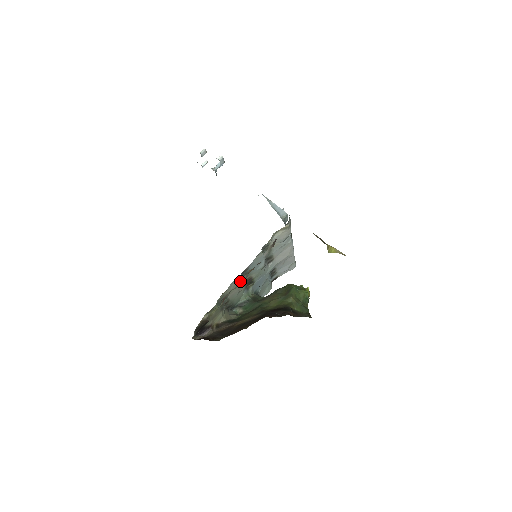
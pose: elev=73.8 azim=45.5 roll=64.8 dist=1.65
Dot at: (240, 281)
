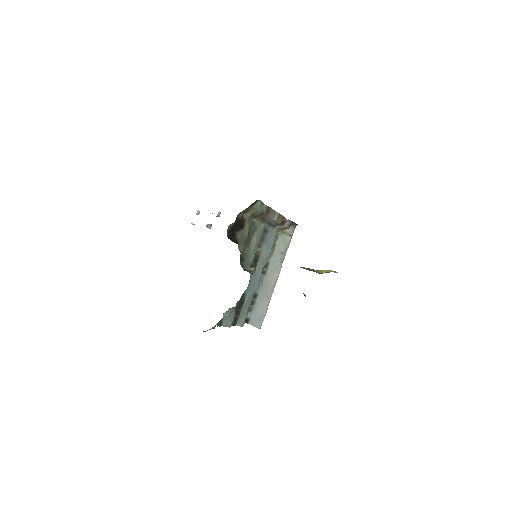
Dot at: (277, 212)
